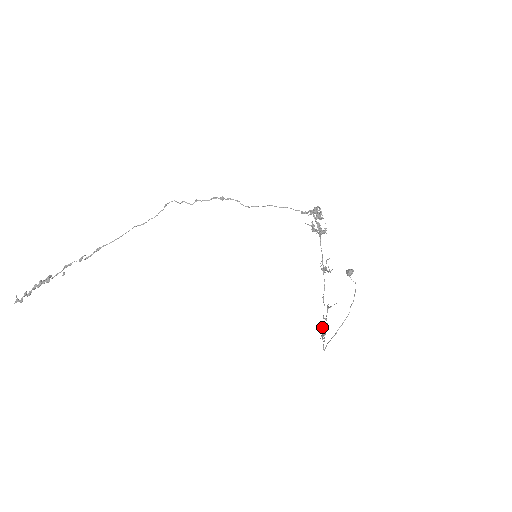
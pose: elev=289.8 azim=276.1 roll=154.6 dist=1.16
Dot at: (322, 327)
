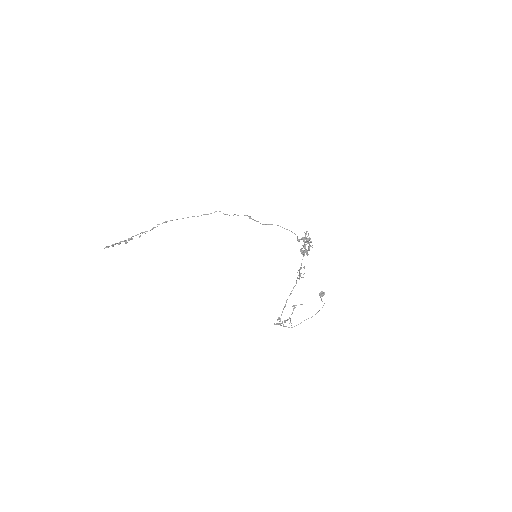
Dot at: occluded
